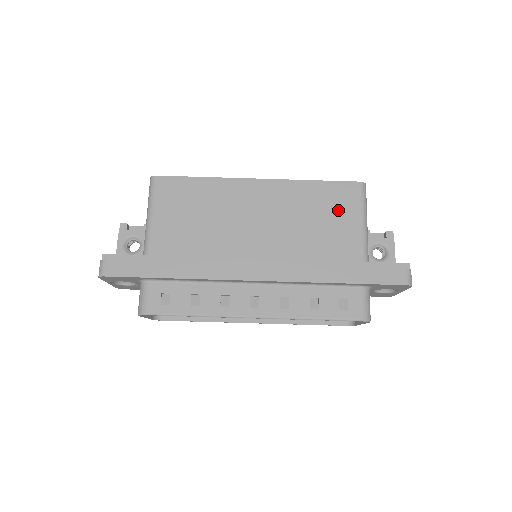
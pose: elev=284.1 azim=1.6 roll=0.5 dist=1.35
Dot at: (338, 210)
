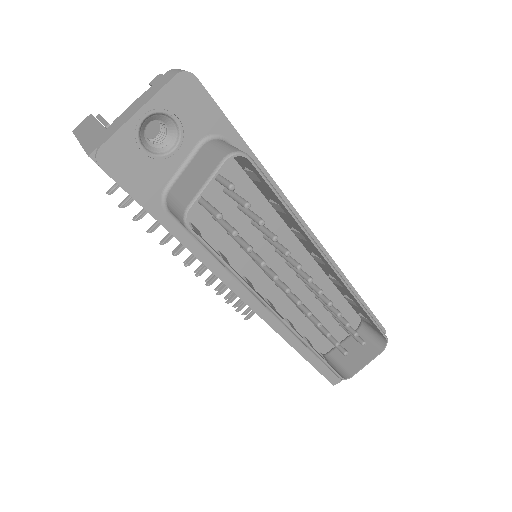
Dot at: occluded
